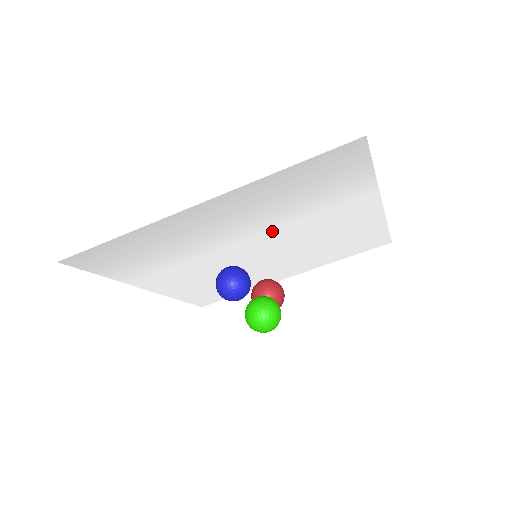
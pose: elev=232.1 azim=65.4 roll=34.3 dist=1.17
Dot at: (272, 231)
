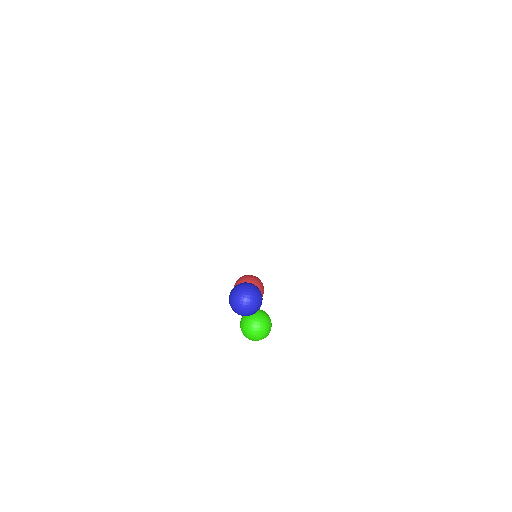
Dot at: occluded
